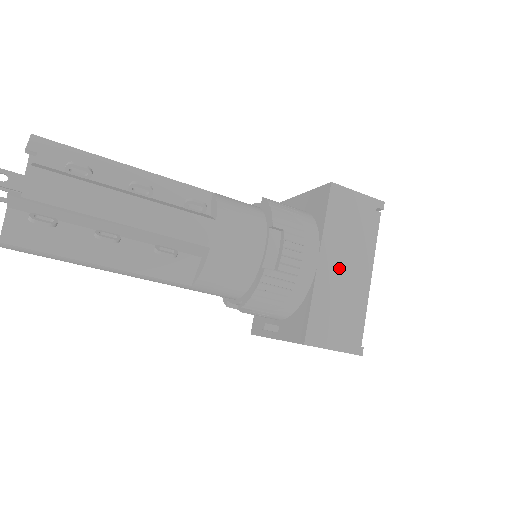
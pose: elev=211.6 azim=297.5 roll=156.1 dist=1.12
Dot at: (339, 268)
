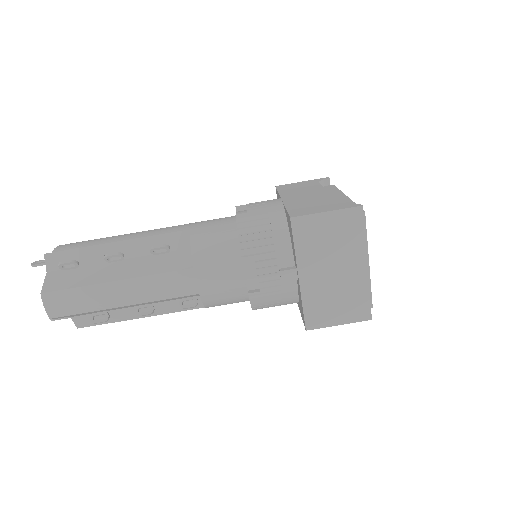
Dot at: (304, 196)
